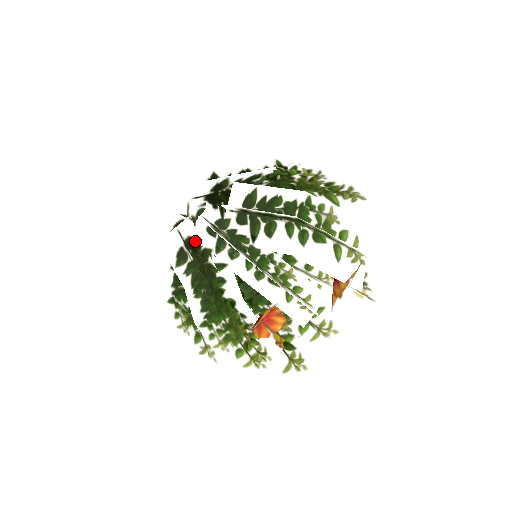
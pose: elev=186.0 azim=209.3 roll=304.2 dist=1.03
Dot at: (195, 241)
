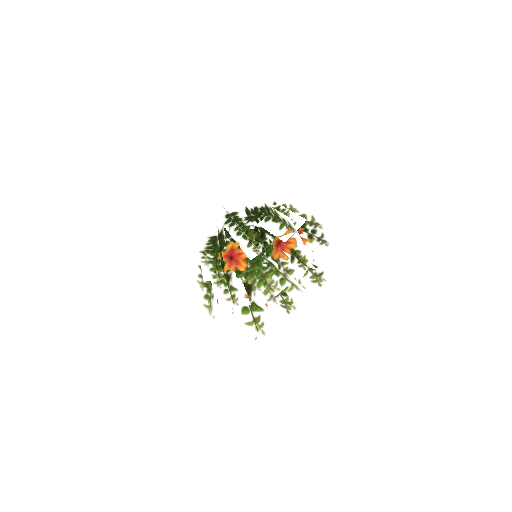
Dot at: occluded
